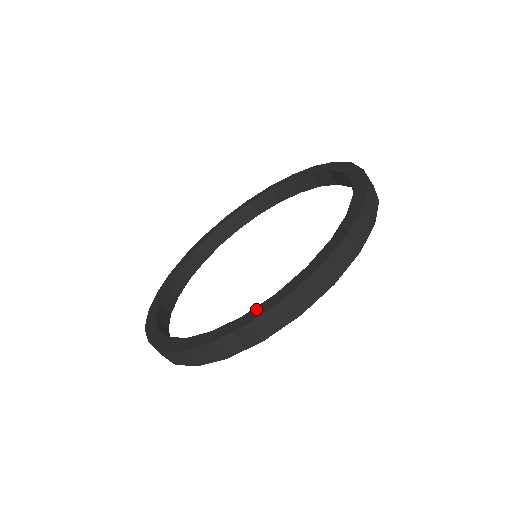
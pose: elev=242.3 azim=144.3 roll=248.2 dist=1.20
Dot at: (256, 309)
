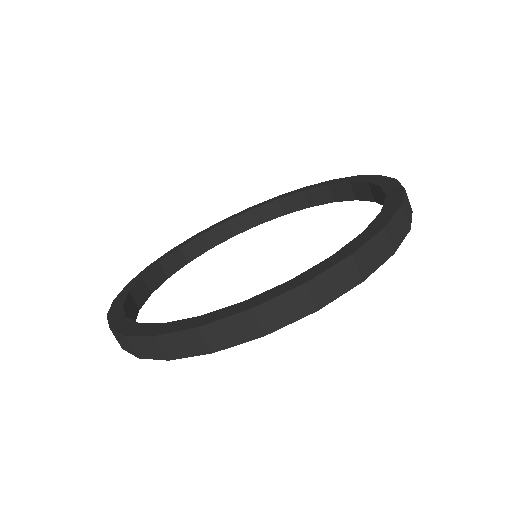
Dot at: (126, 321)
